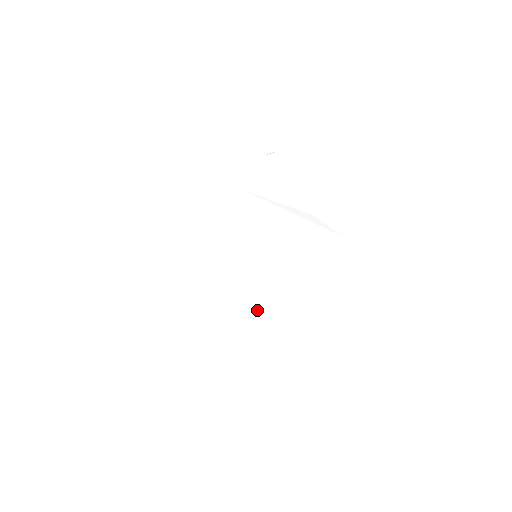
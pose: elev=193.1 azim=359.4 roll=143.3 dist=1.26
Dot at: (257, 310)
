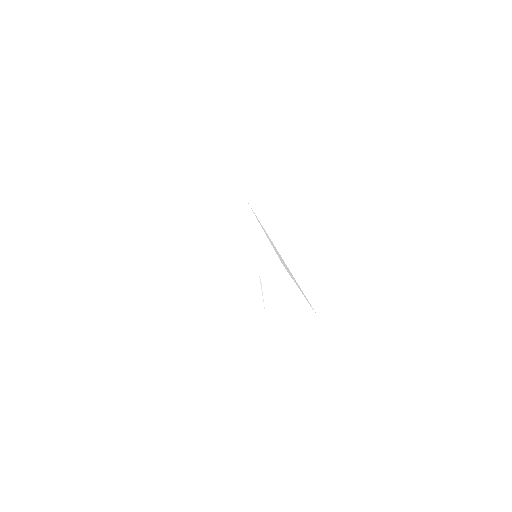
Dot at: (256, 295)
